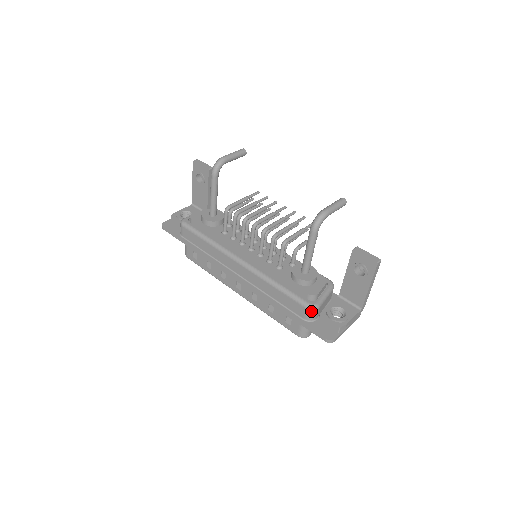
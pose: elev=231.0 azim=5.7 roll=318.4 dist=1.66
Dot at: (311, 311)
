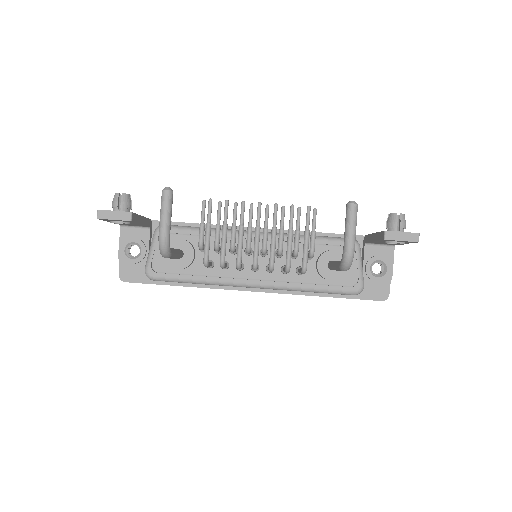
Dot at: (359, 293)
